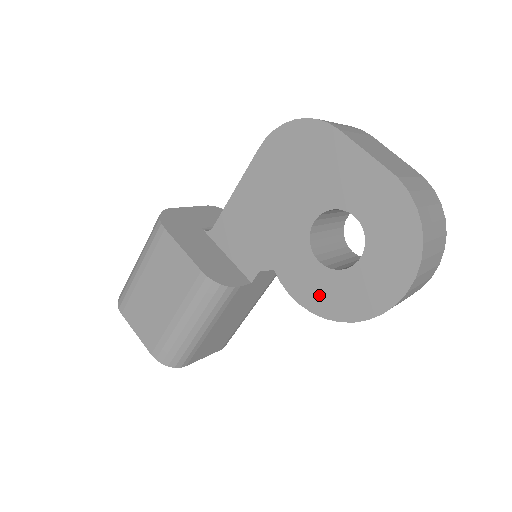
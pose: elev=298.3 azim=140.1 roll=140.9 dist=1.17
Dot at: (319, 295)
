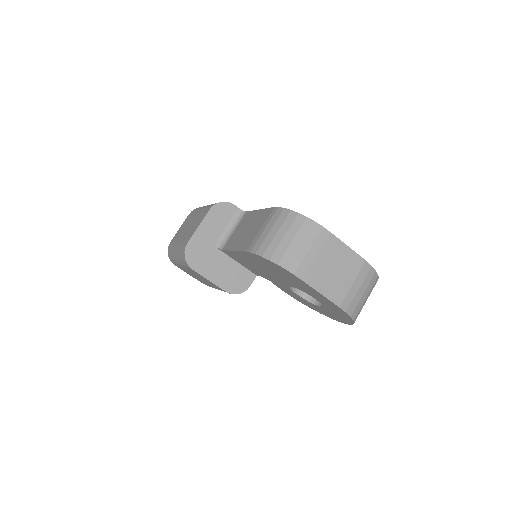
Dot at: occluded
